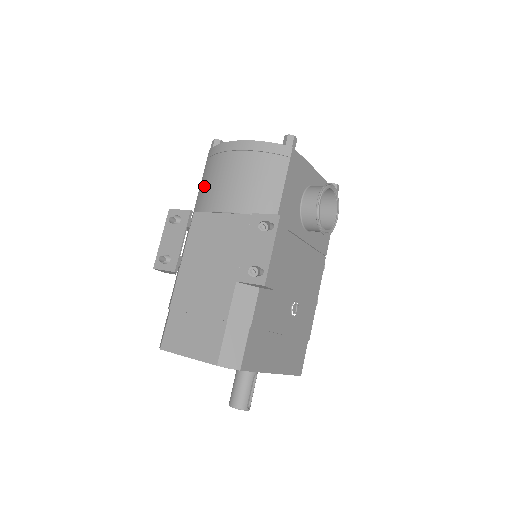
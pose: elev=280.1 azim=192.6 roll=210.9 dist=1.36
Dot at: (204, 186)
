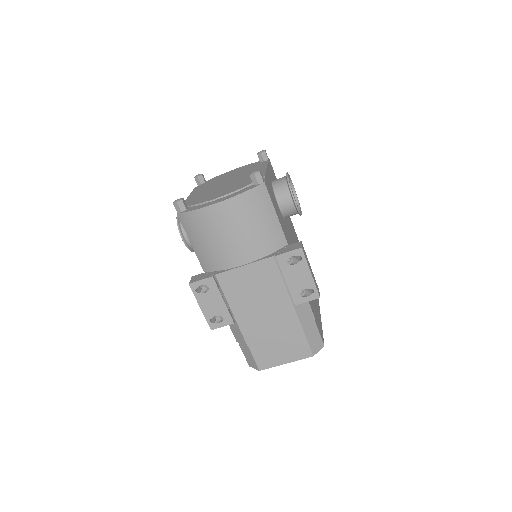
Dot at: (203, 249)
